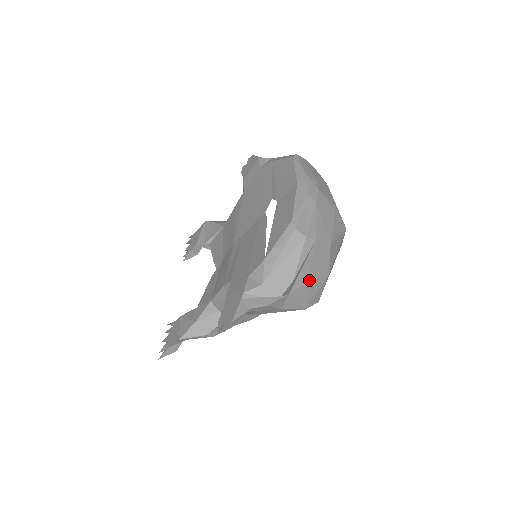
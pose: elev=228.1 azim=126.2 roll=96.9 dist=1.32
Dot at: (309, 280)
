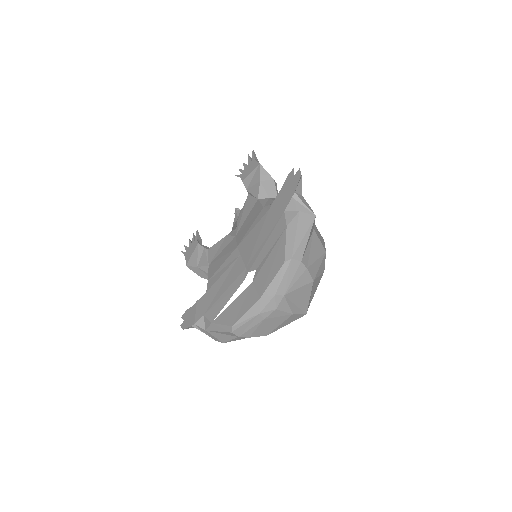
Dot at: occluded
